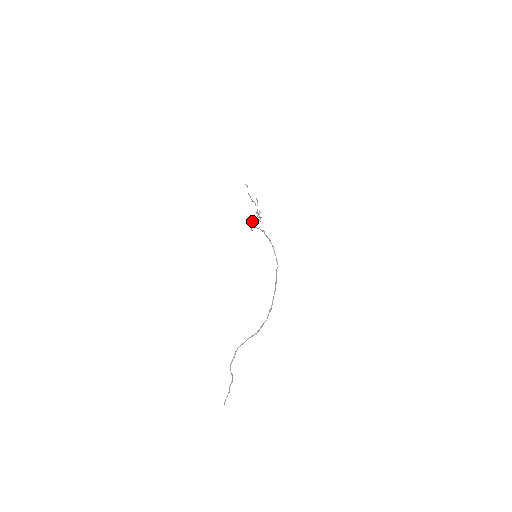
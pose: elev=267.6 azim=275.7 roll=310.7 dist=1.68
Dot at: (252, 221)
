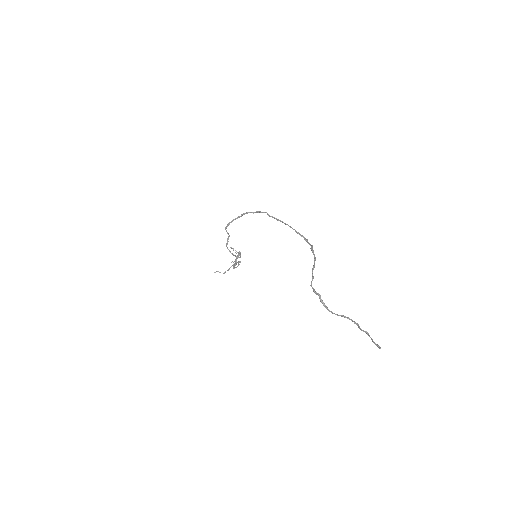
Dot at: (237, 266)
